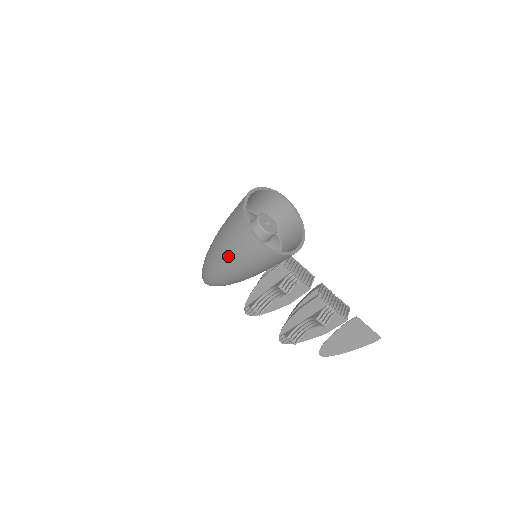
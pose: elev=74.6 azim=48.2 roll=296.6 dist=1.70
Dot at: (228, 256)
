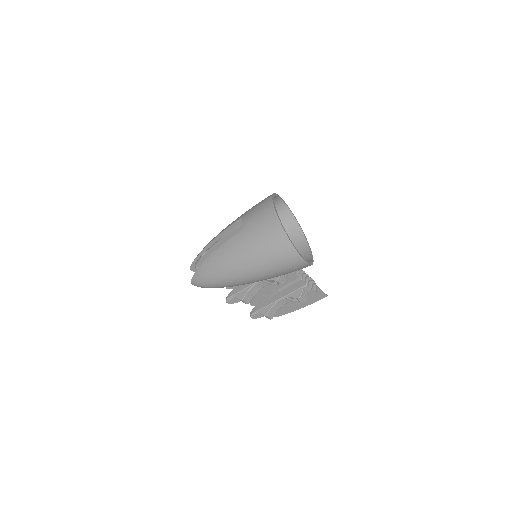
Dot at: (257, 270)
